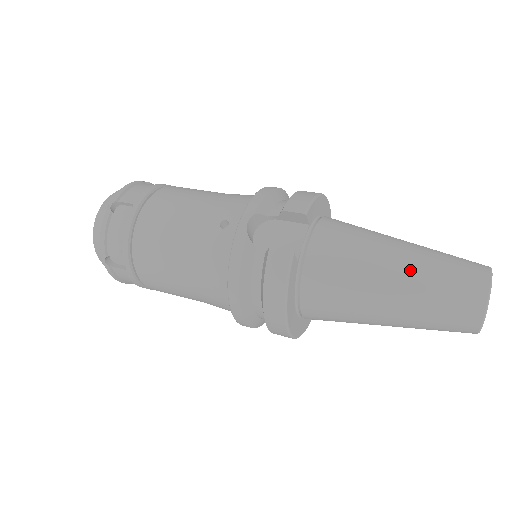
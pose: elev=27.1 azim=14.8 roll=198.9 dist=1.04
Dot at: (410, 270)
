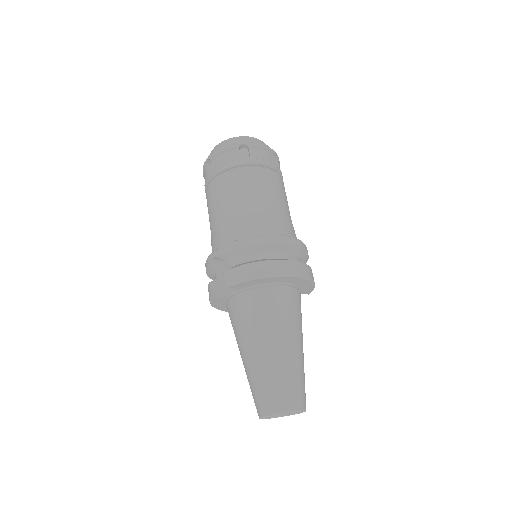
Dot at: (249, 365)
